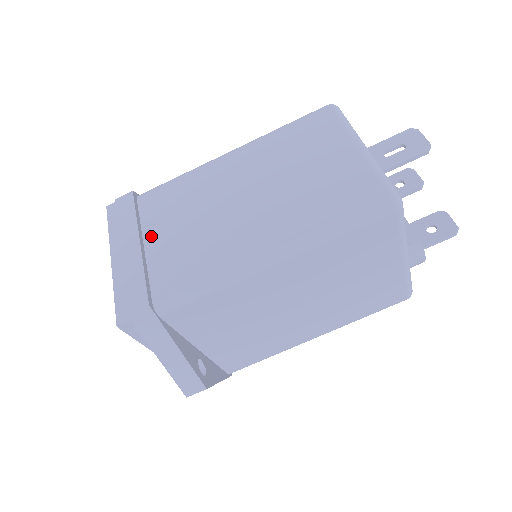
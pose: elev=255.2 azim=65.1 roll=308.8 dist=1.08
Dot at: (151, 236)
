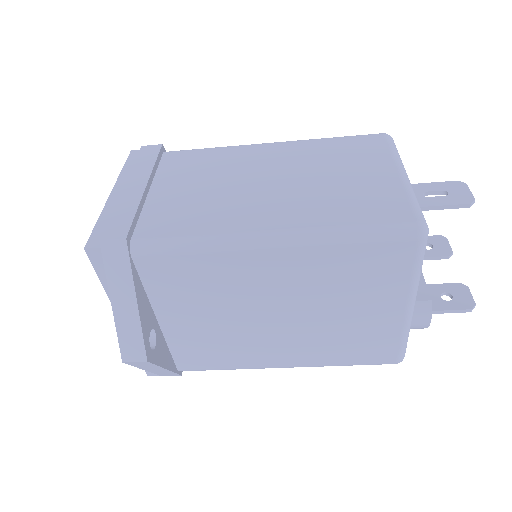
Dot at: (160, 185)
